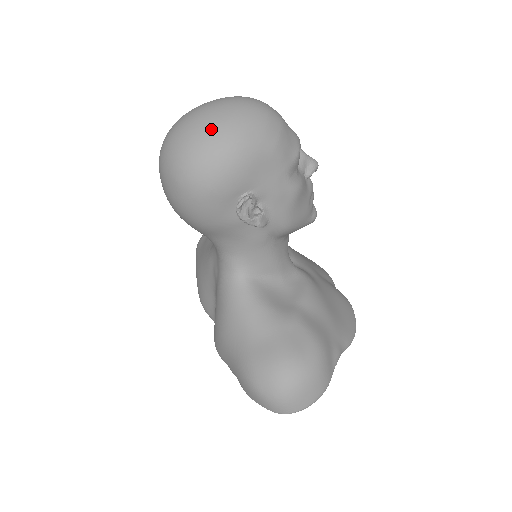
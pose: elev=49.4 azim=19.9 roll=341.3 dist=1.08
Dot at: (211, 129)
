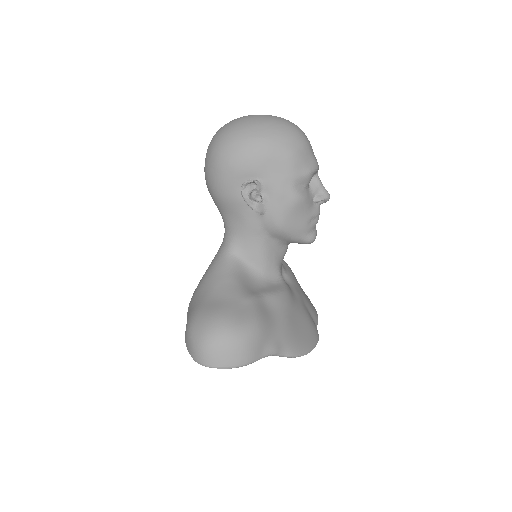
Dot at: (250, 124)
